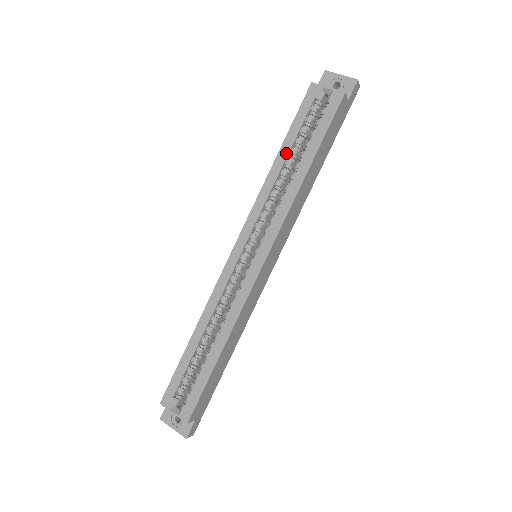
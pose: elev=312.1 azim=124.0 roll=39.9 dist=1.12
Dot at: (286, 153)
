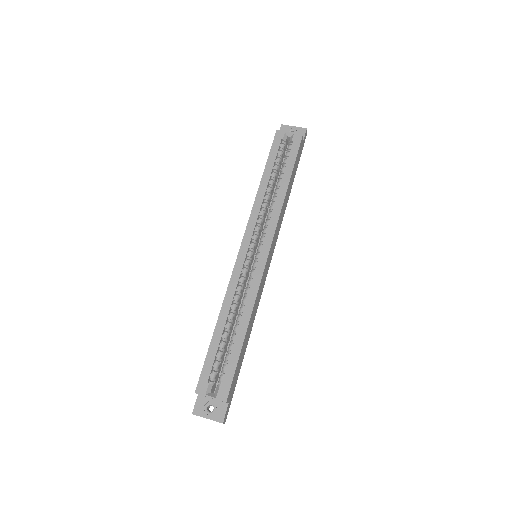
Dot at: (268, 176)
